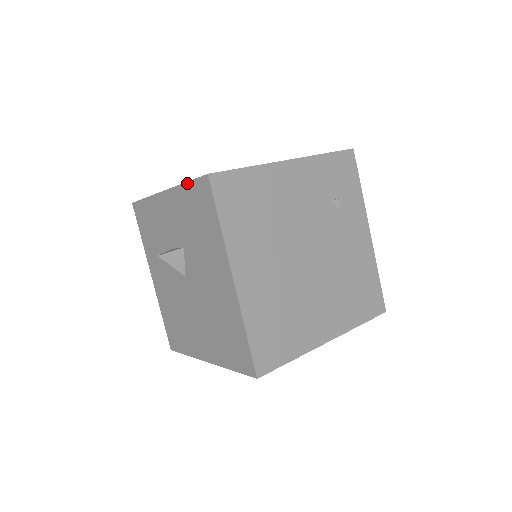
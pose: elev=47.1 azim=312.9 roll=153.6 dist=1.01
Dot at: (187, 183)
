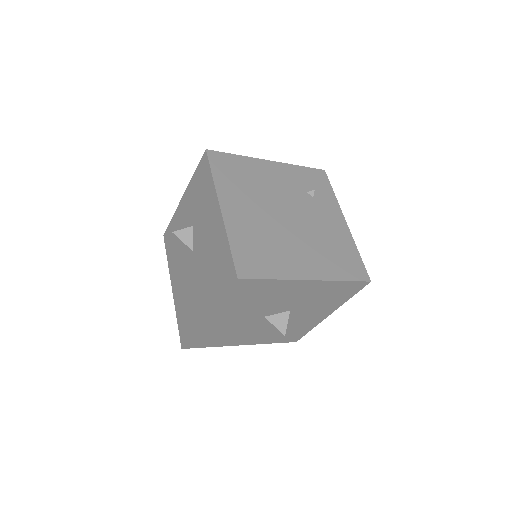
Dot at: (195, 171)
